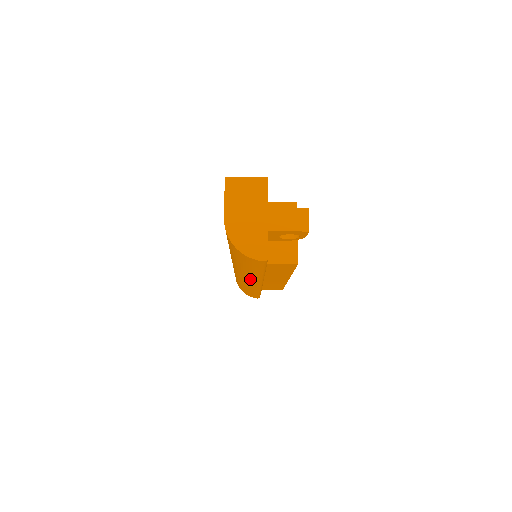
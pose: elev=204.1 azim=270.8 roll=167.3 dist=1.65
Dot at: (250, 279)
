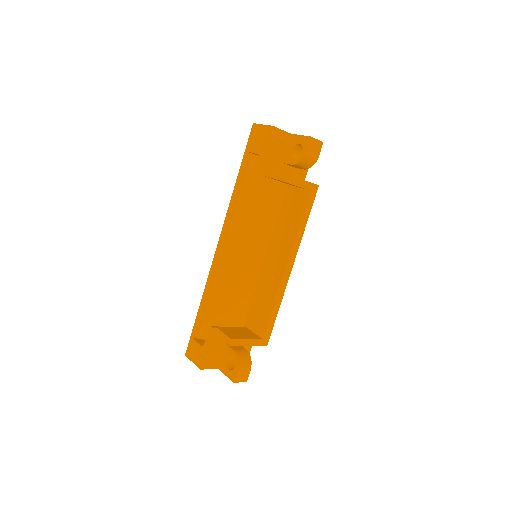
Dot at: occluded
